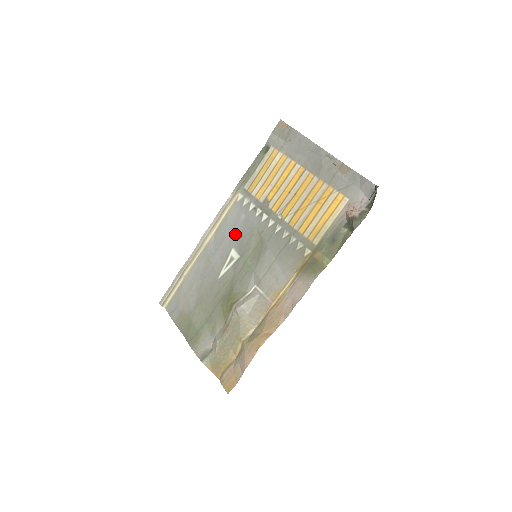
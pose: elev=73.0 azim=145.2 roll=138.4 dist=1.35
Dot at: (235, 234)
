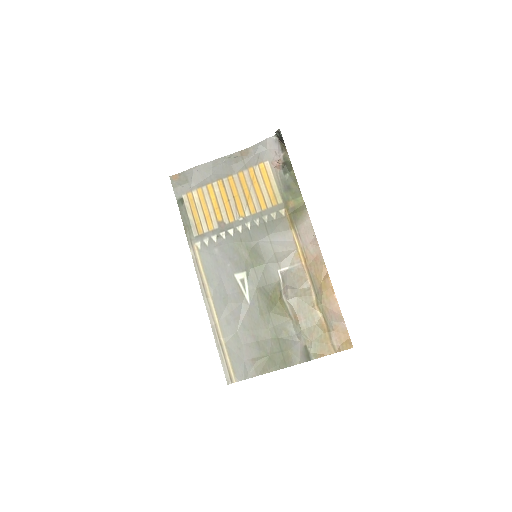
Dot at: (225, 266)
